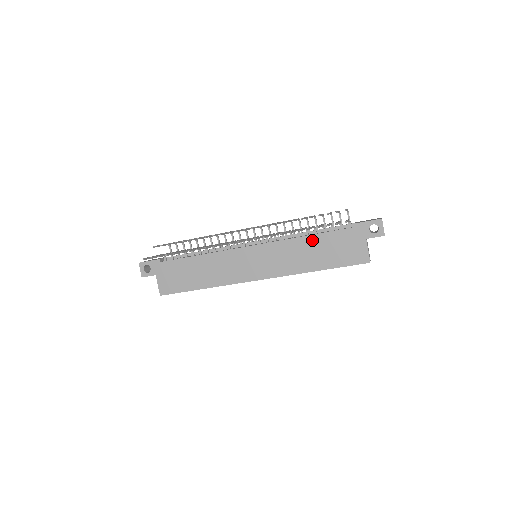
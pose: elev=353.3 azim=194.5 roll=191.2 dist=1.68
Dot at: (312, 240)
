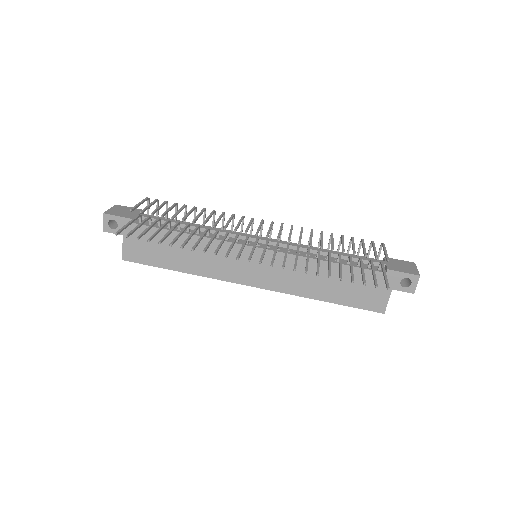
Dot at: (331, 268)
